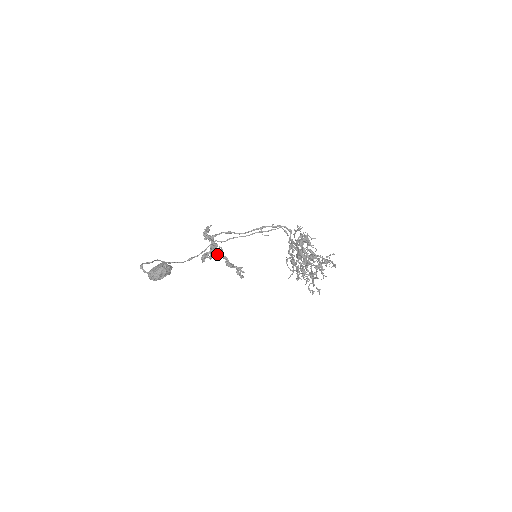
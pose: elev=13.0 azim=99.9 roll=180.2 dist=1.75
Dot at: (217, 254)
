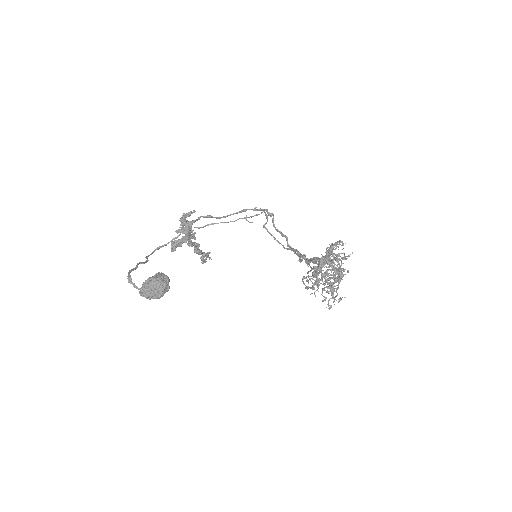
Dot at: occluded
